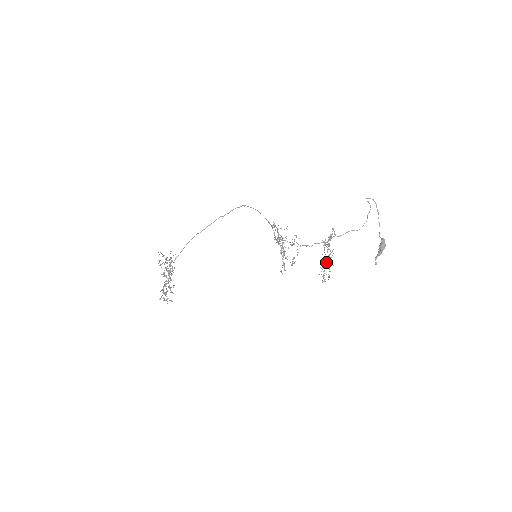
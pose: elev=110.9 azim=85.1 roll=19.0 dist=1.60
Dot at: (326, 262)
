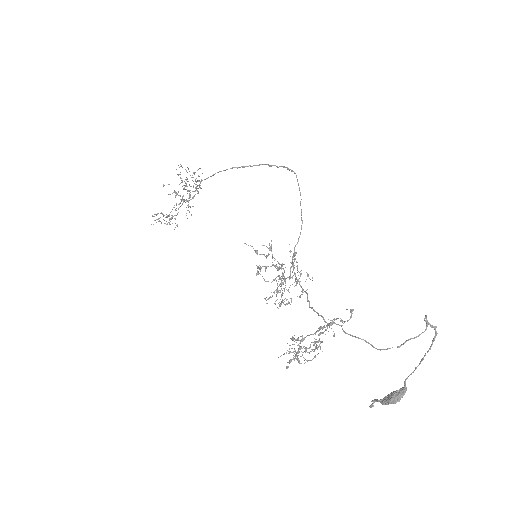
Dot at: (298, 351)
